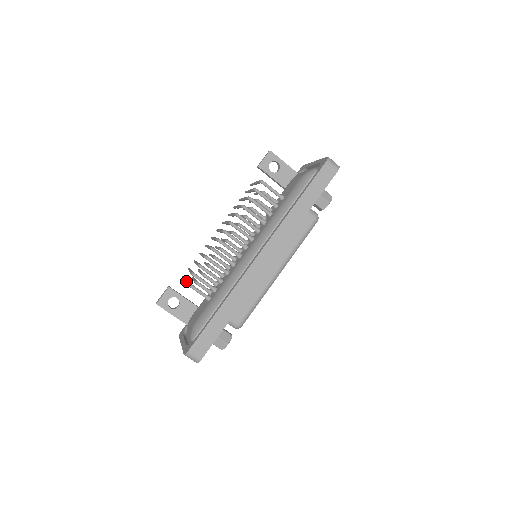
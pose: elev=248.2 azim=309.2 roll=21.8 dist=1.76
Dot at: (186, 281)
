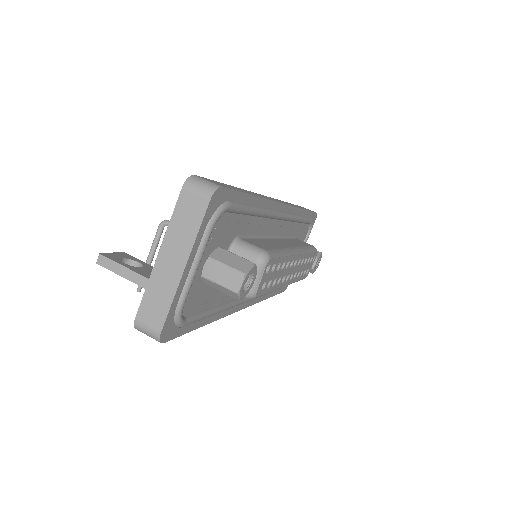
Dot at: (162, 222)
